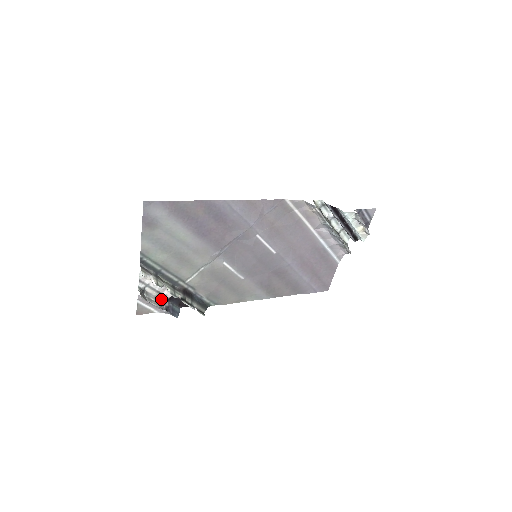
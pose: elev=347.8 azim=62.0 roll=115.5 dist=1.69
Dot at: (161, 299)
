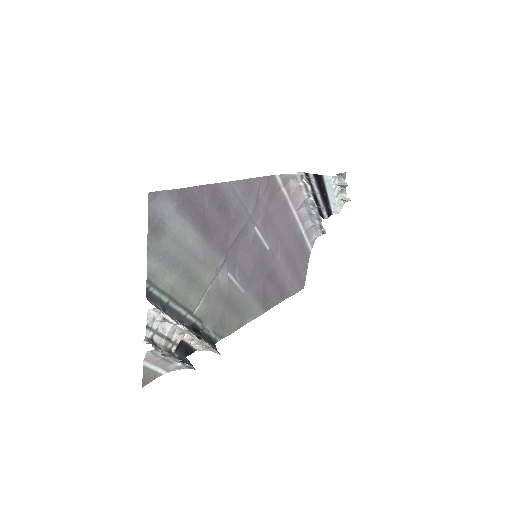
Dot at: (170, 349)
